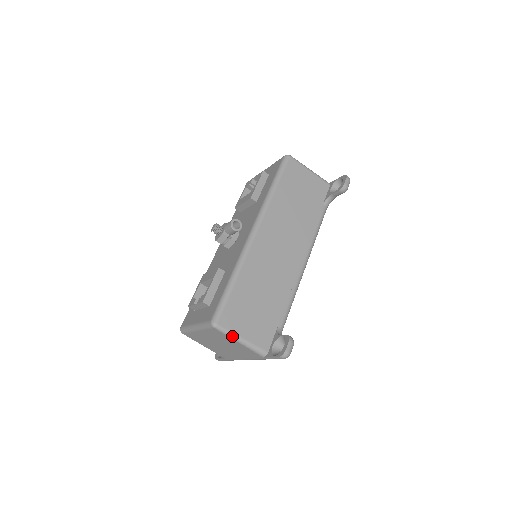
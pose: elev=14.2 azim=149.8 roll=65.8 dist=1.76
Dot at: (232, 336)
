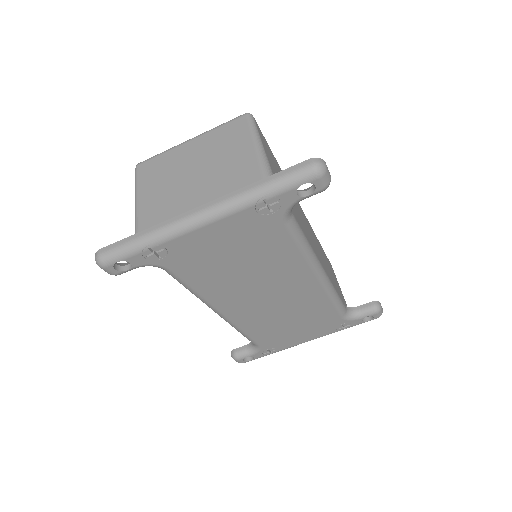
Dot at: (256, 133)
